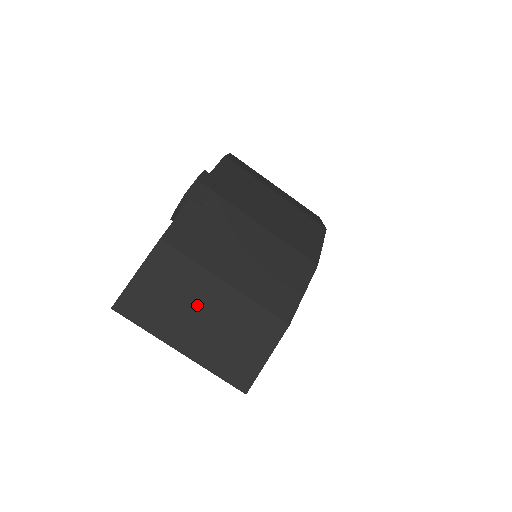
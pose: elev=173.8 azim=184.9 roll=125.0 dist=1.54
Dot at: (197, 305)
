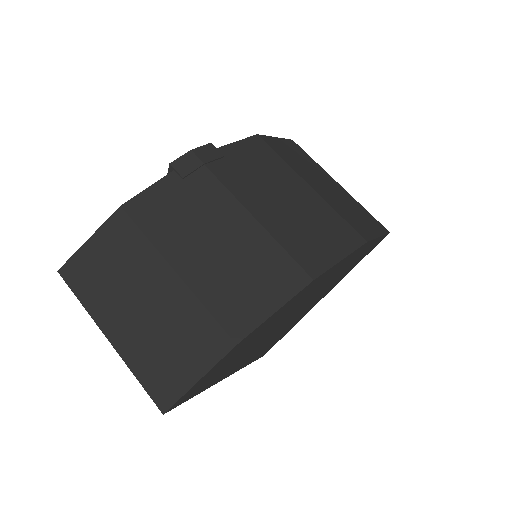
Dot at: (137, 290)
